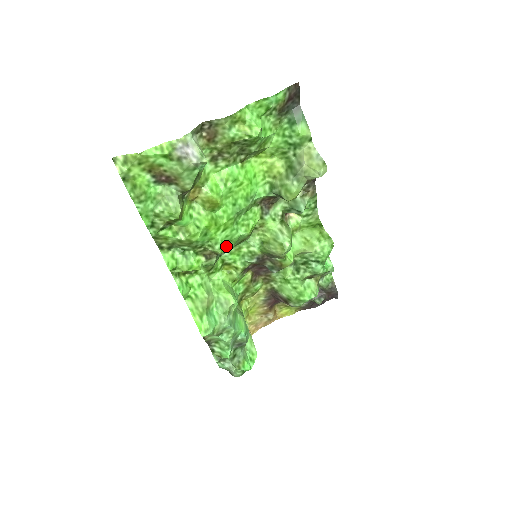
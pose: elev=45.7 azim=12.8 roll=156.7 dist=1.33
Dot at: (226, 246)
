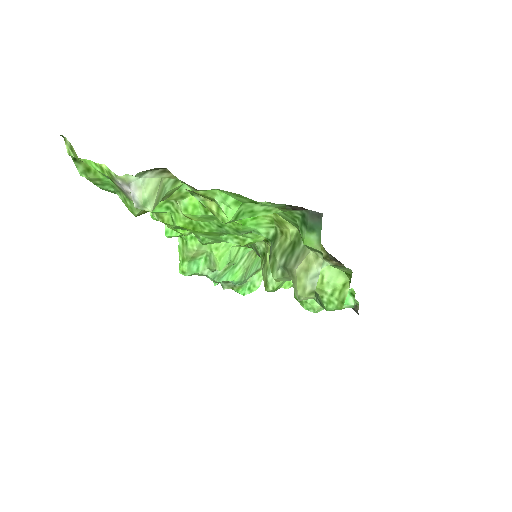
Dot at: (211, 242)
